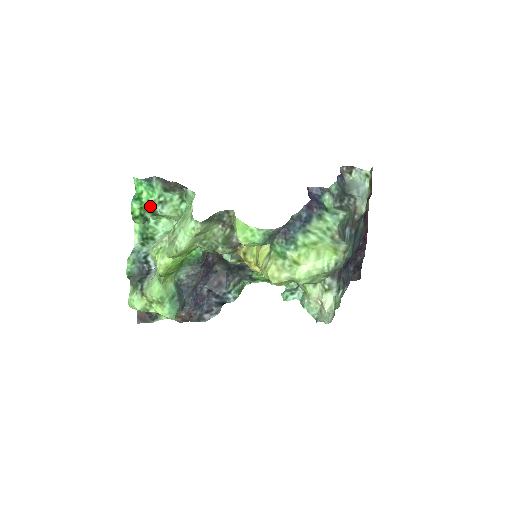
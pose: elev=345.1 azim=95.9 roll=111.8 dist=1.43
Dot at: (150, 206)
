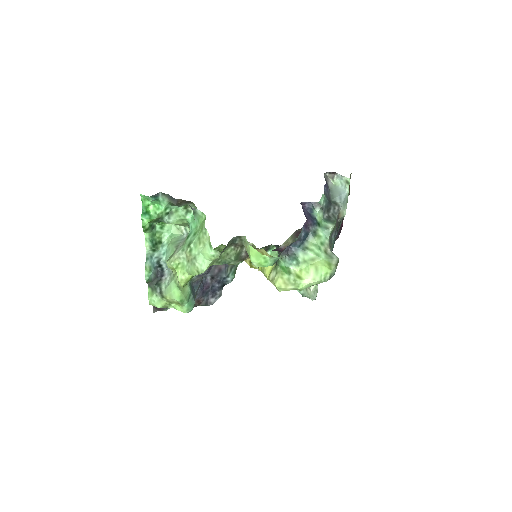
Dot at: (158, 218)
